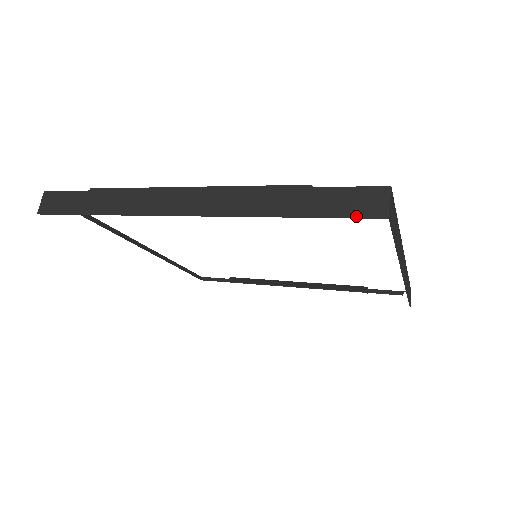
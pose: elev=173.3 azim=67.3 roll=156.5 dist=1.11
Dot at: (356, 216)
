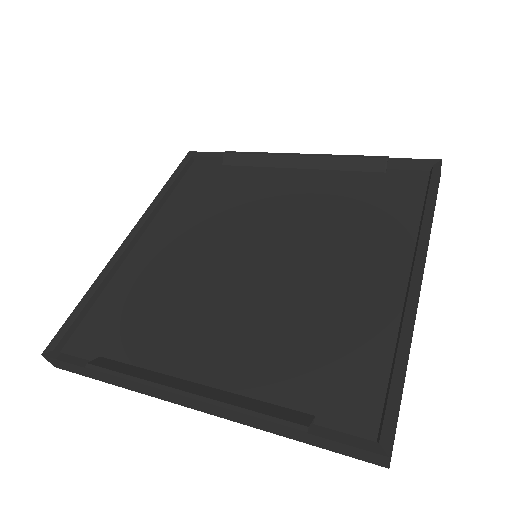
Dot at: (358, 459)
